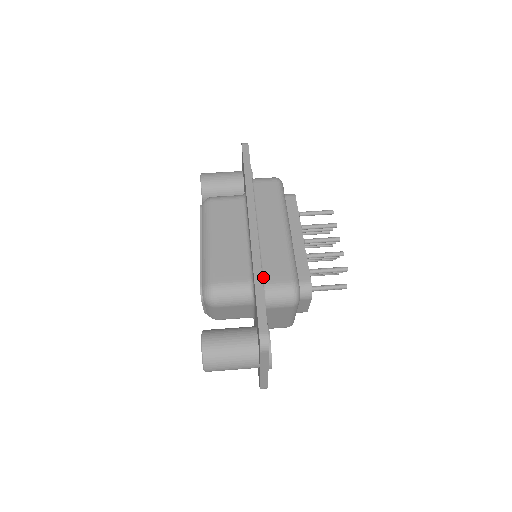
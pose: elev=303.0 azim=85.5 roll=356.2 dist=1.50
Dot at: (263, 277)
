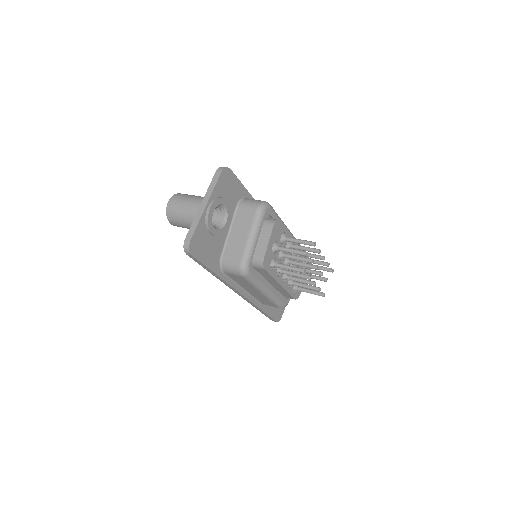
Dot at: occluded
